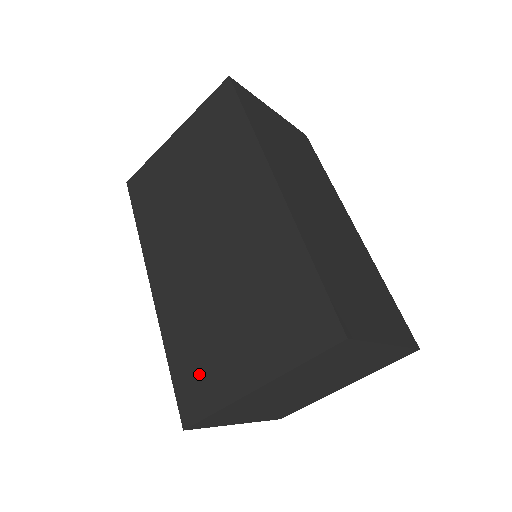
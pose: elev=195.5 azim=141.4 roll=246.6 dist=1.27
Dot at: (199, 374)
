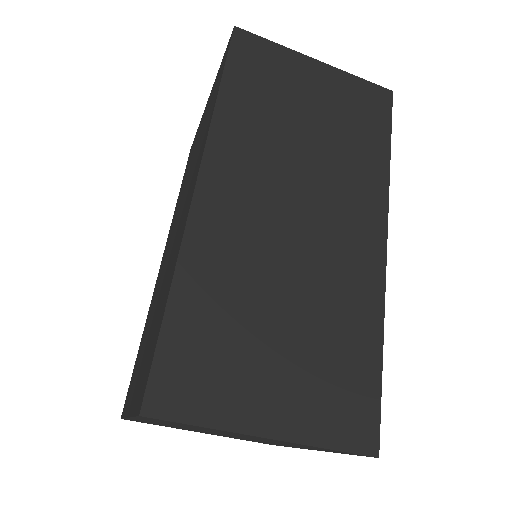
Dot at: (134, 373)
